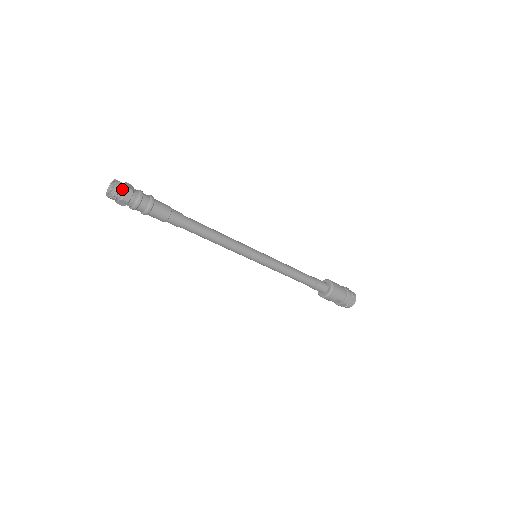
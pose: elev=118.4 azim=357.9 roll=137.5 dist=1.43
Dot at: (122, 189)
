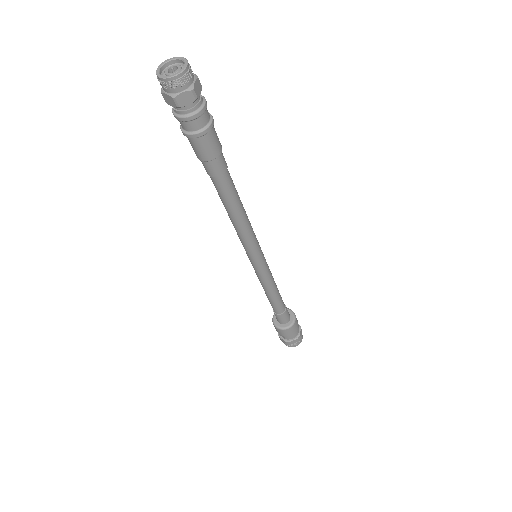
Dot at: (185, 85)
